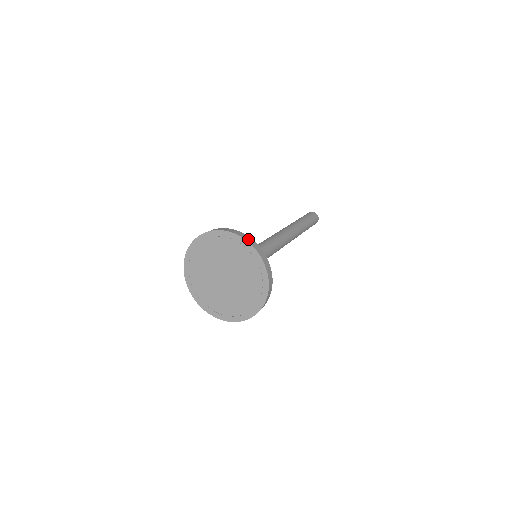
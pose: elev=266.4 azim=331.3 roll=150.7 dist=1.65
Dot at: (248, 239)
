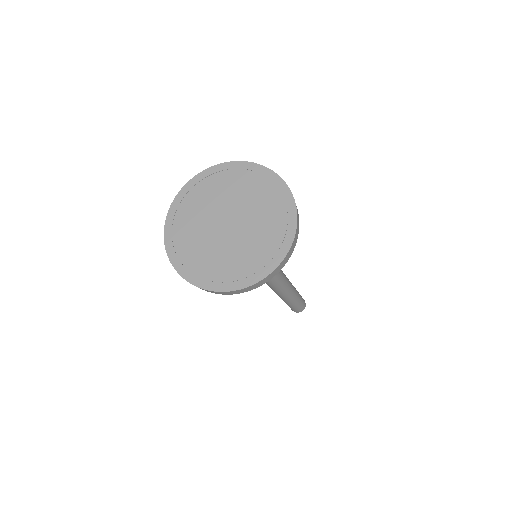
Dot at: (224, 166)
